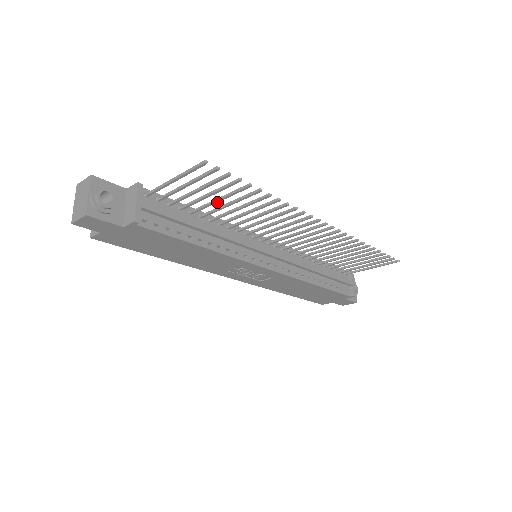
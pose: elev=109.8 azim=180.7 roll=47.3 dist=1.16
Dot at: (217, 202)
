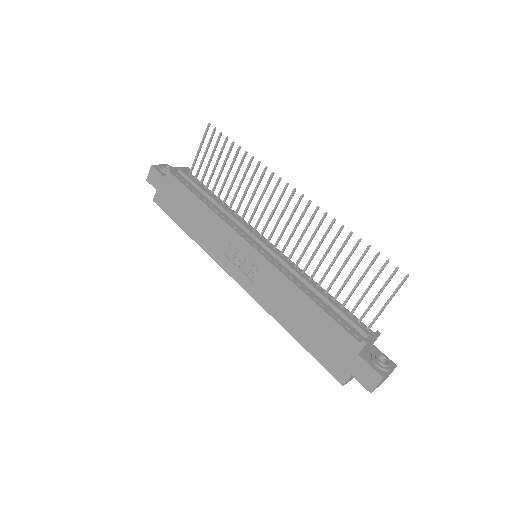
Dot at: (221, 172)
